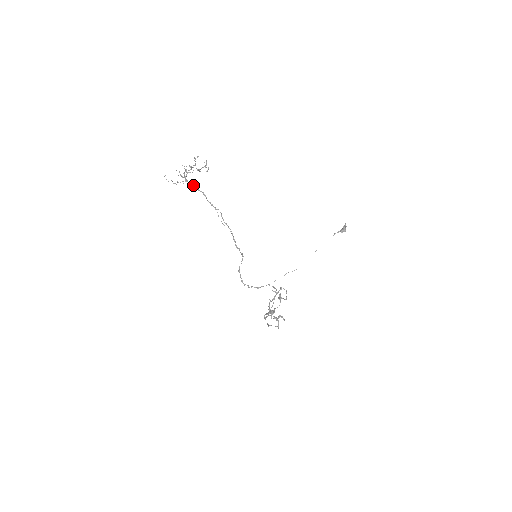
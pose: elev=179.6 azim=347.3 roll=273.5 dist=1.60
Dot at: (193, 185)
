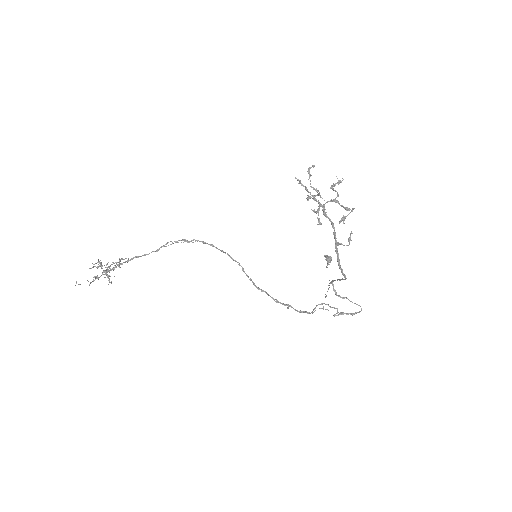
Dot at: (118, 265)
